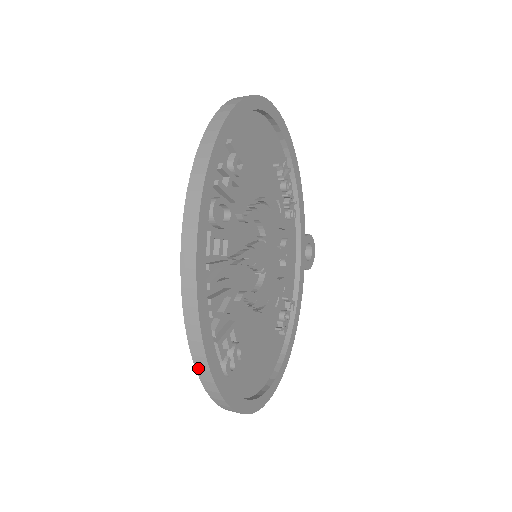
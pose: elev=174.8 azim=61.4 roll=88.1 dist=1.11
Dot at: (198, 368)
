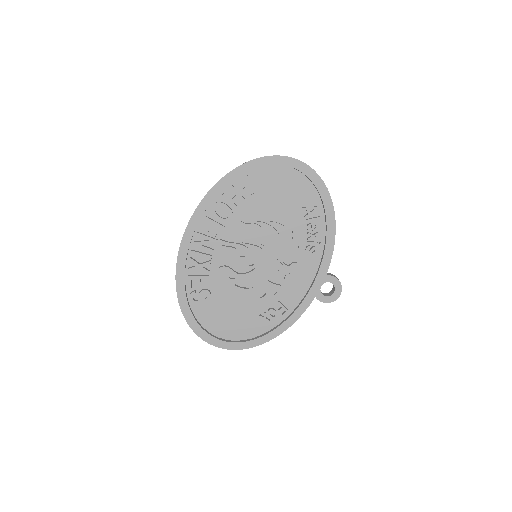
Dot at: occluded
